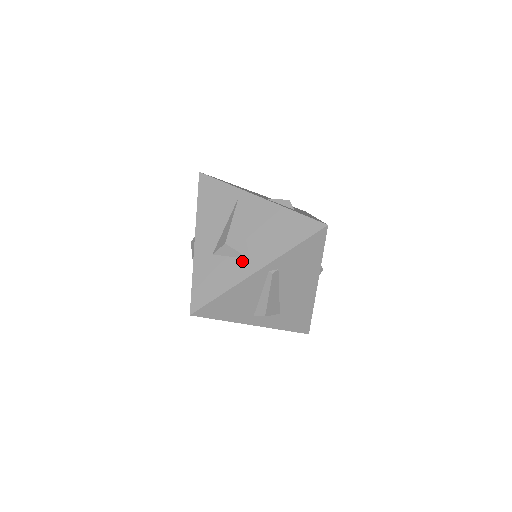
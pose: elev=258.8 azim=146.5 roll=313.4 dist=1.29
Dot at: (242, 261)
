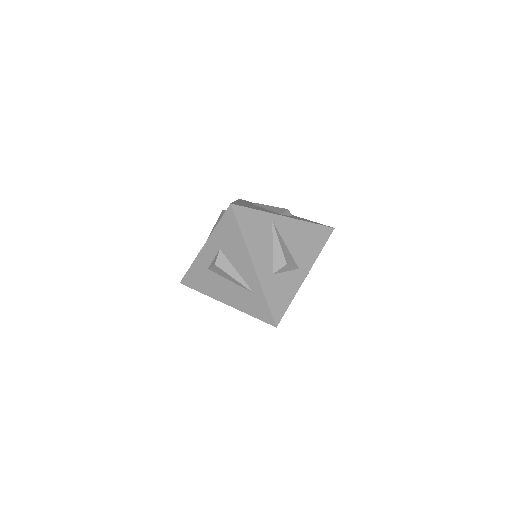
Dot at: (295, 272)
